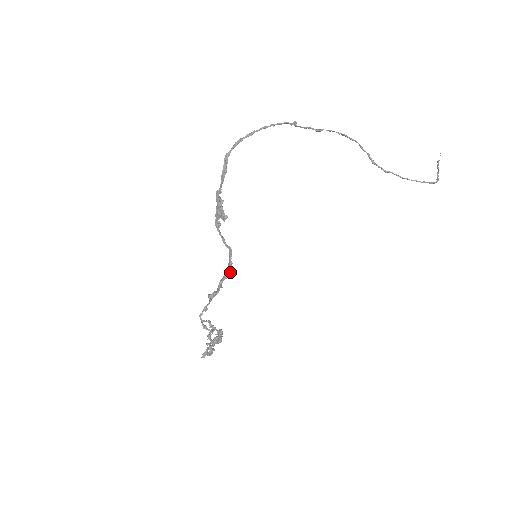
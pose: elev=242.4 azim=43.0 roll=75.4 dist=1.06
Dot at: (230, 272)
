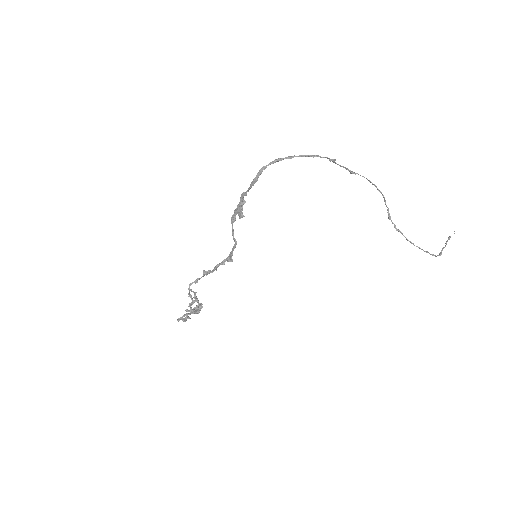
Dot at: (228, 261)
